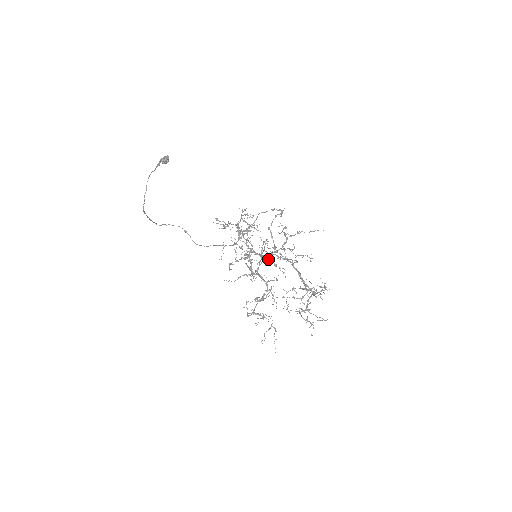
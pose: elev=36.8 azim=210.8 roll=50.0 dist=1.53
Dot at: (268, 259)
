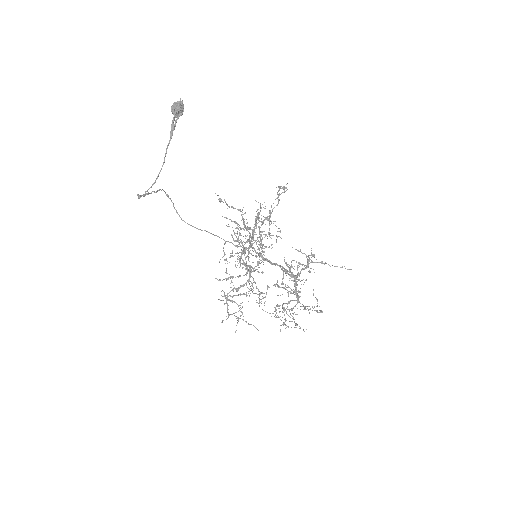
Dot at: occluded
